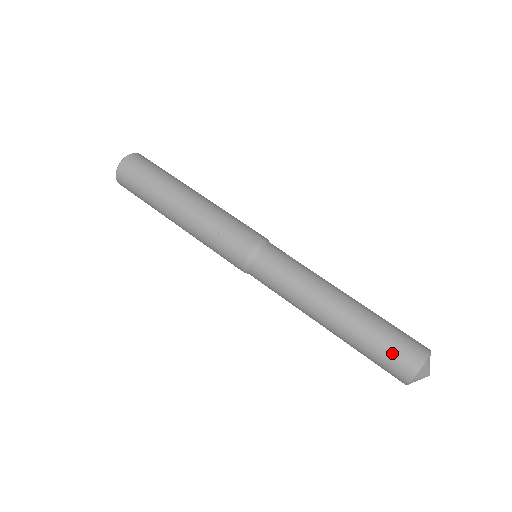
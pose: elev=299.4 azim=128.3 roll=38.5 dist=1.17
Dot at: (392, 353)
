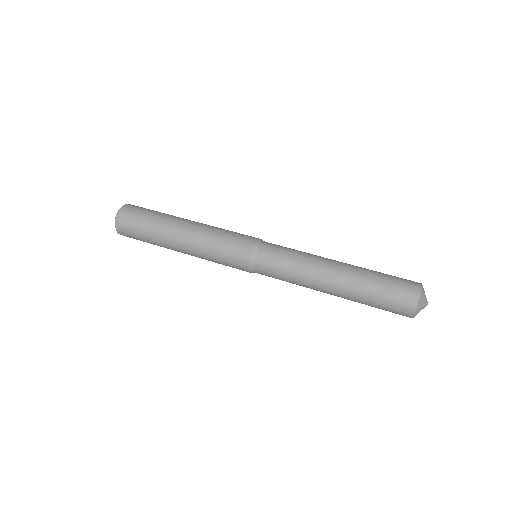
Dot at: (396, 280)
